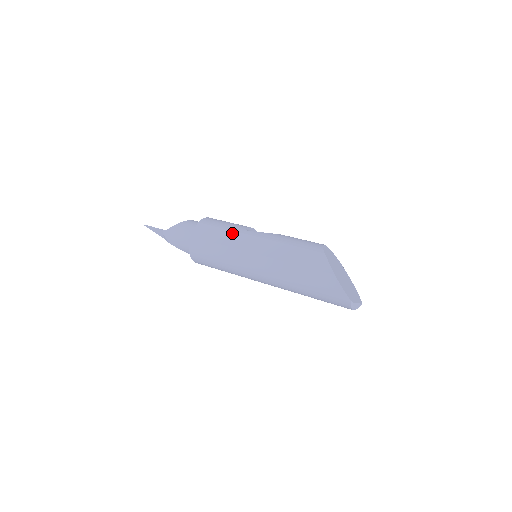
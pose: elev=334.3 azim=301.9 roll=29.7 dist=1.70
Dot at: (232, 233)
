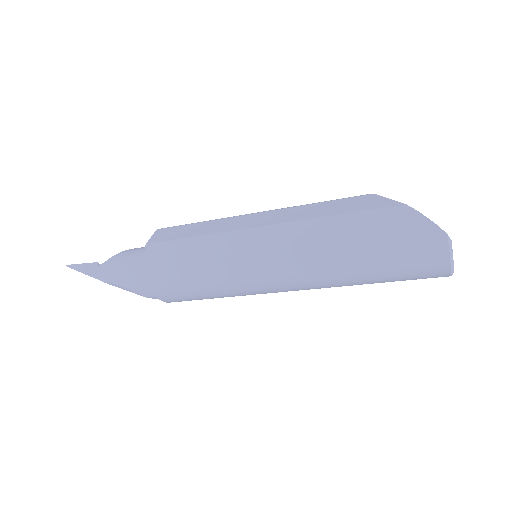
Dot at: (215, 221)
